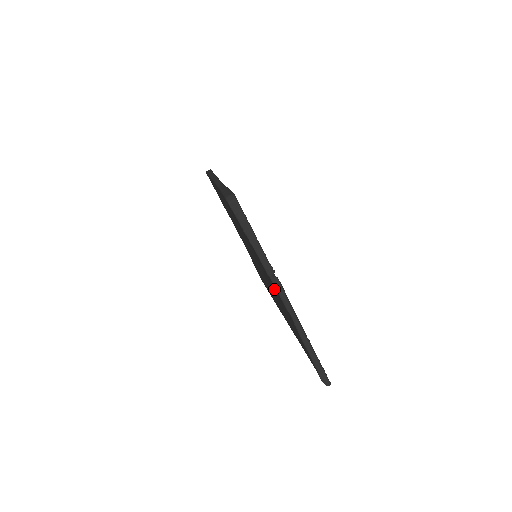
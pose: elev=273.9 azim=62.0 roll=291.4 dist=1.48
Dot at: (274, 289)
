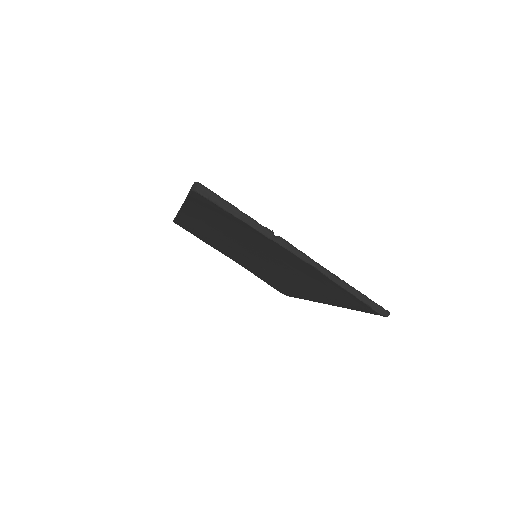
Dot at: (287, 267)
